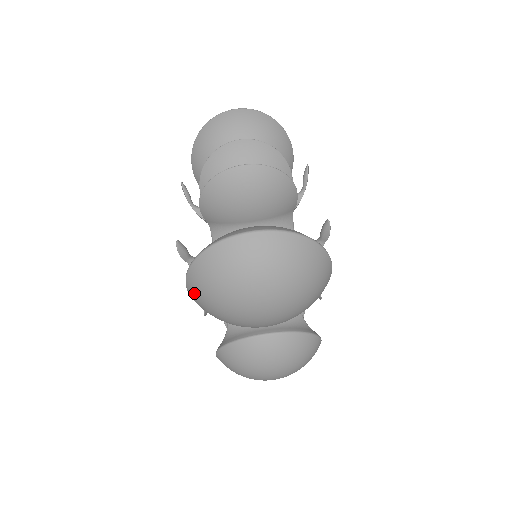
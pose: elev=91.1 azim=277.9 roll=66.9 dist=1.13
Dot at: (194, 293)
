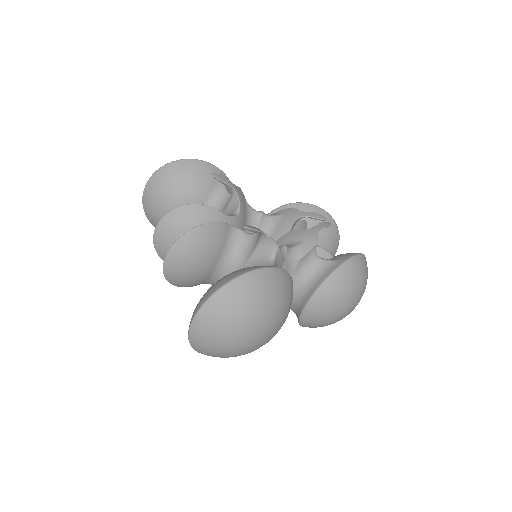
Dot at: occluded
